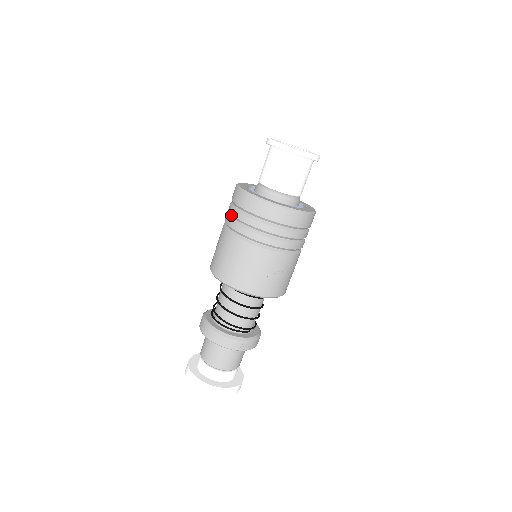
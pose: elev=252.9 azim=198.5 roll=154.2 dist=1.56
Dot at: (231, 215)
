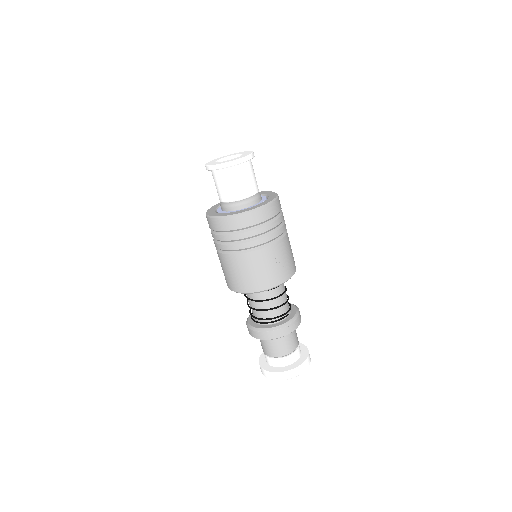
Dot at: (216, 240)
